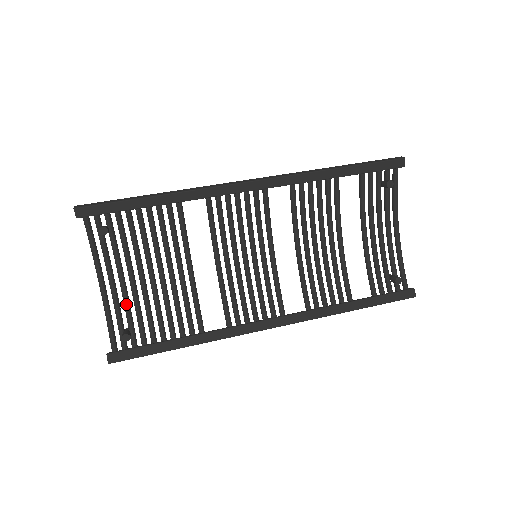
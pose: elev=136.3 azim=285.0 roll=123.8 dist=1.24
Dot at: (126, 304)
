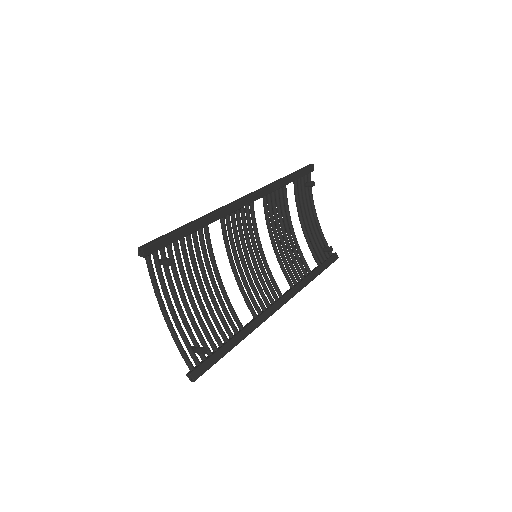
Dot at: (188, 325)
